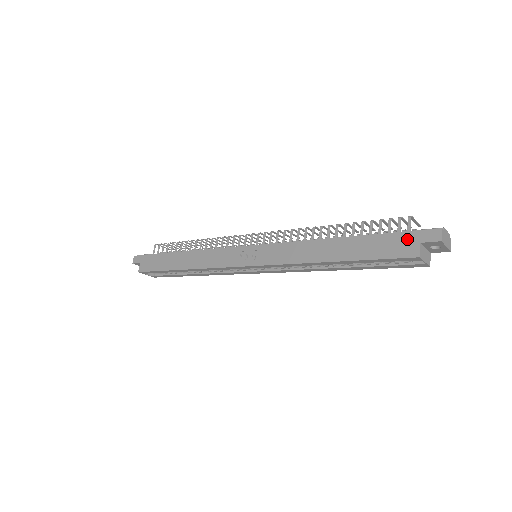
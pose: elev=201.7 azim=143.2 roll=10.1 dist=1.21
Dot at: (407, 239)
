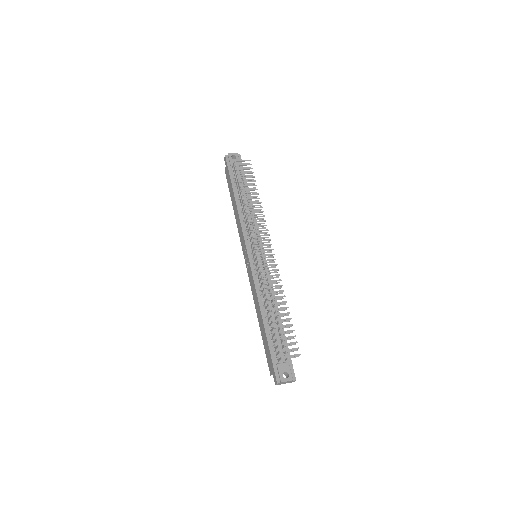
Dot at: (271, 365)
